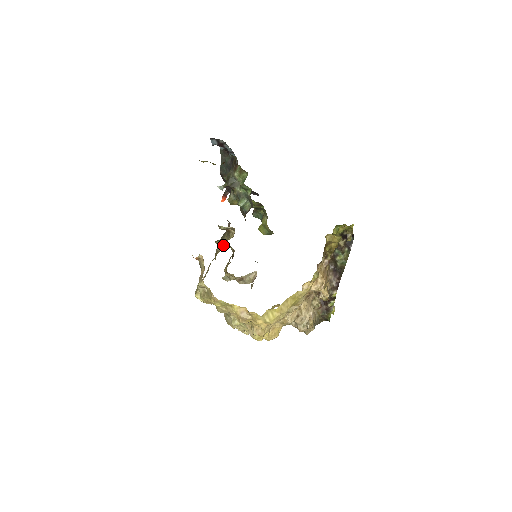
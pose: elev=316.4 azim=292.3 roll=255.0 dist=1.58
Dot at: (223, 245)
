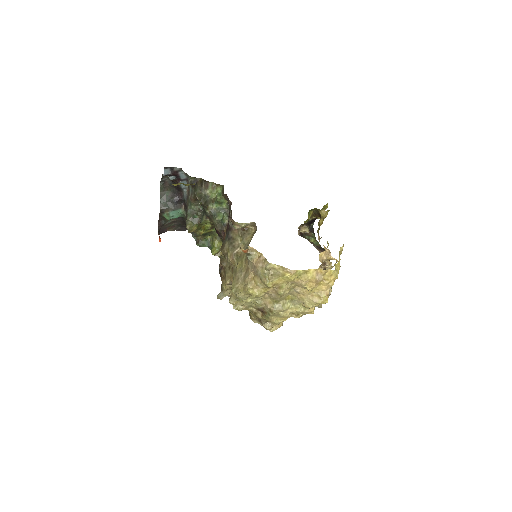
Dot at: (249, 240)
